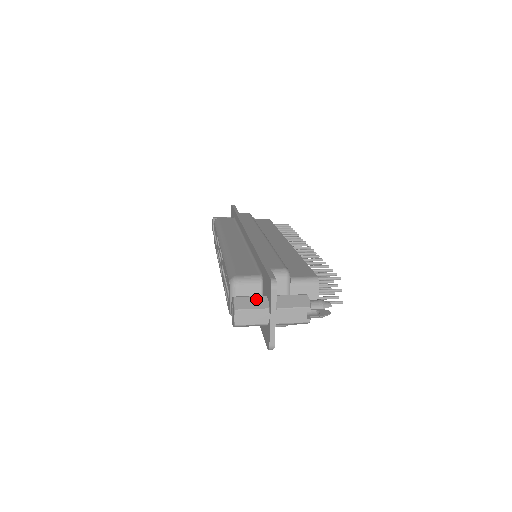
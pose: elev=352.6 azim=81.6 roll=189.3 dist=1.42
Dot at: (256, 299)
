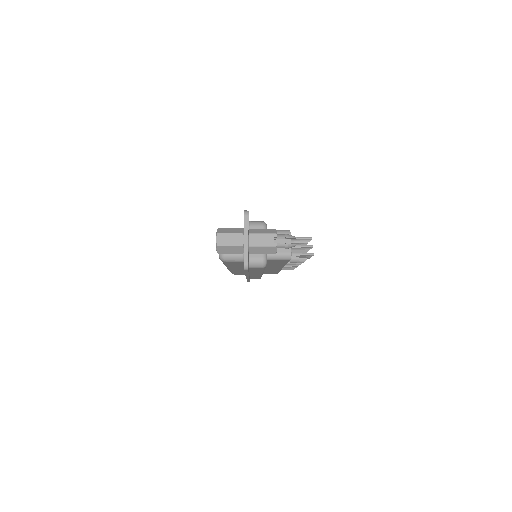
Dot at: (235, 229)
